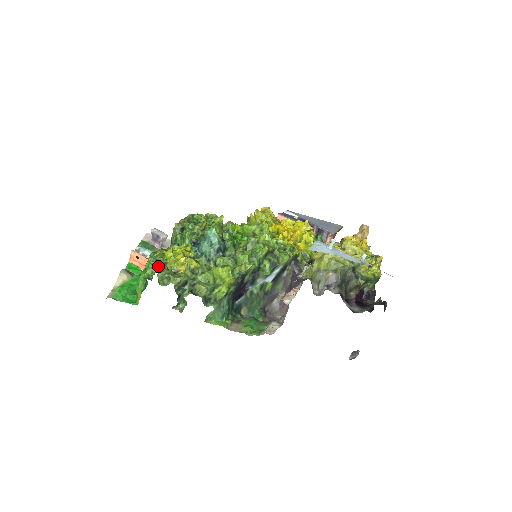
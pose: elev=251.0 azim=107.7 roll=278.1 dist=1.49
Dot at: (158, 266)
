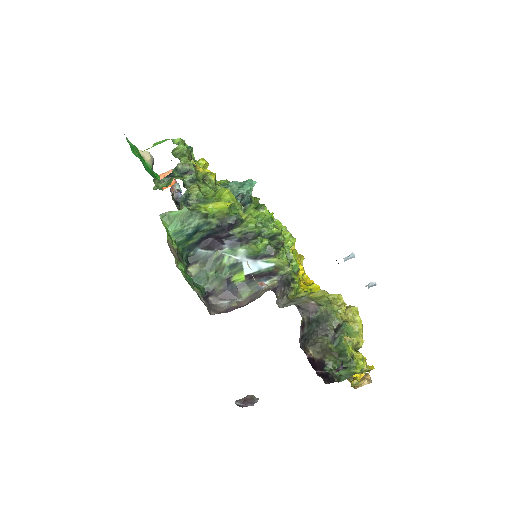
Dot at: (187, 148)
